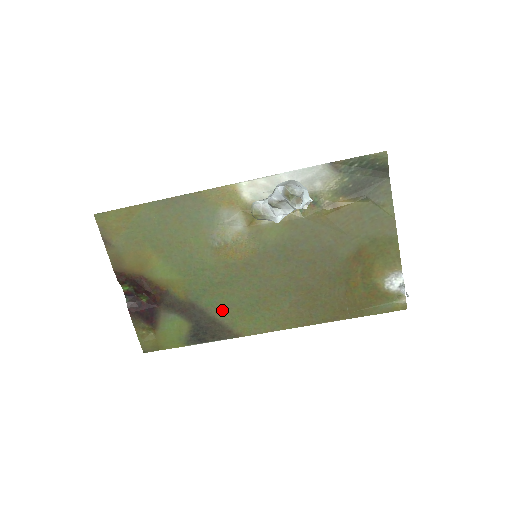
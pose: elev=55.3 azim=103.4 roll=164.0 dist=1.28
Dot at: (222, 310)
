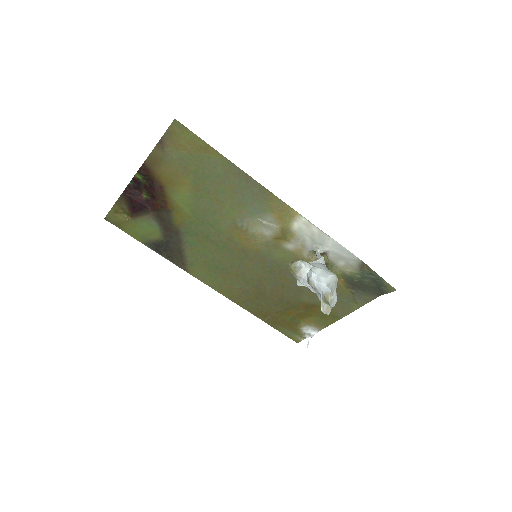
Dot at: (194, 252)
